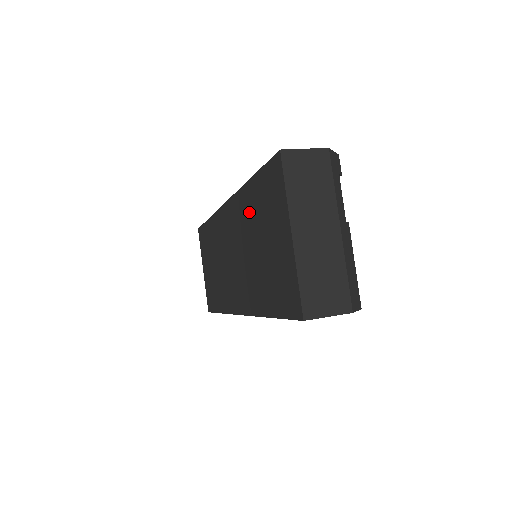
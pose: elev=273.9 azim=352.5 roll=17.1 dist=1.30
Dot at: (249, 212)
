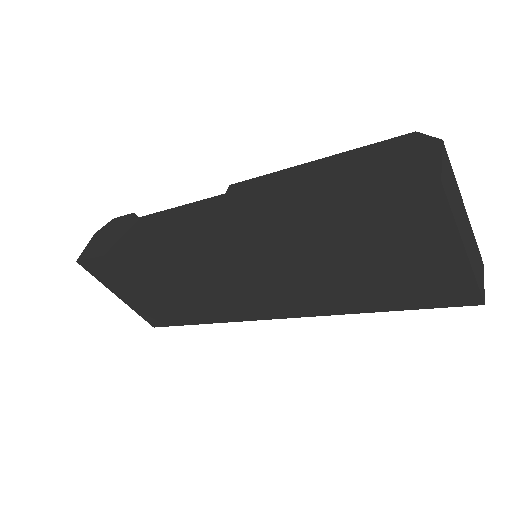
Dot at: (317, 239)
